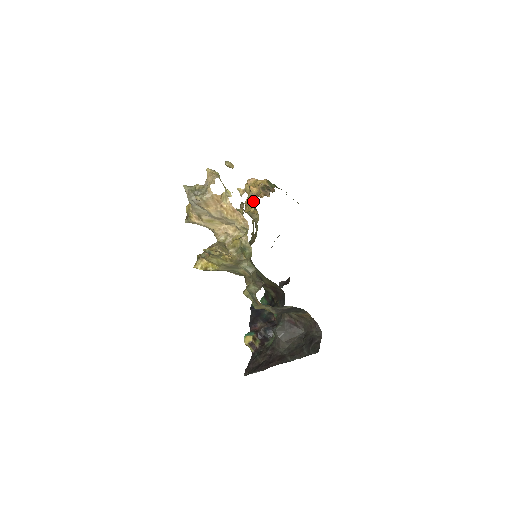
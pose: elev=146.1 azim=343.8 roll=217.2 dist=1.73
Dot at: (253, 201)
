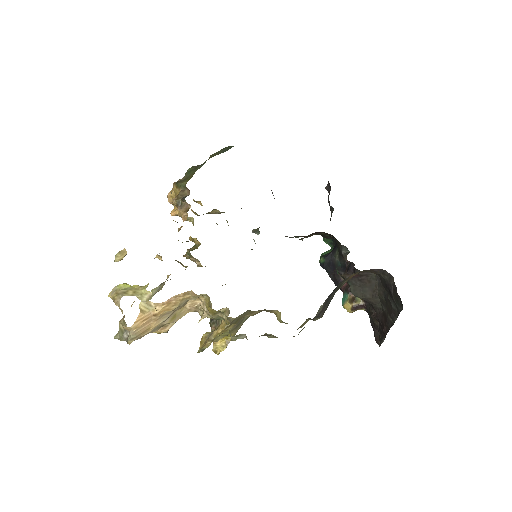
Dot at: occluded
